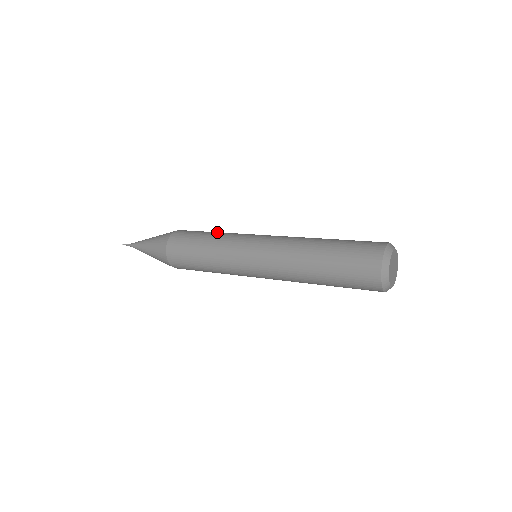
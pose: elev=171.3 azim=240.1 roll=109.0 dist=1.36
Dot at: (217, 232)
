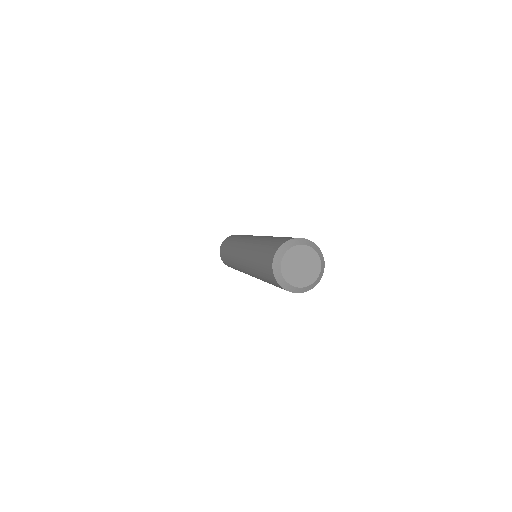
Dot at: occluded
